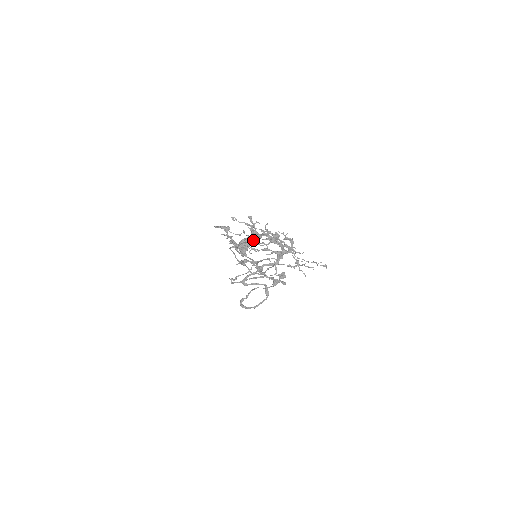
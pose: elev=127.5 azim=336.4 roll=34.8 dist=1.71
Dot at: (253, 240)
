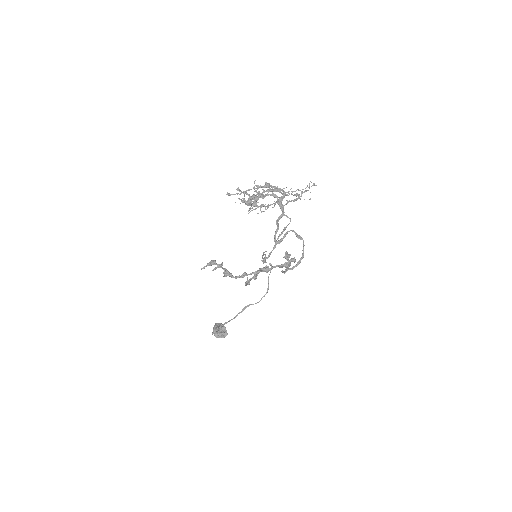
Dot at: (256, 196)
